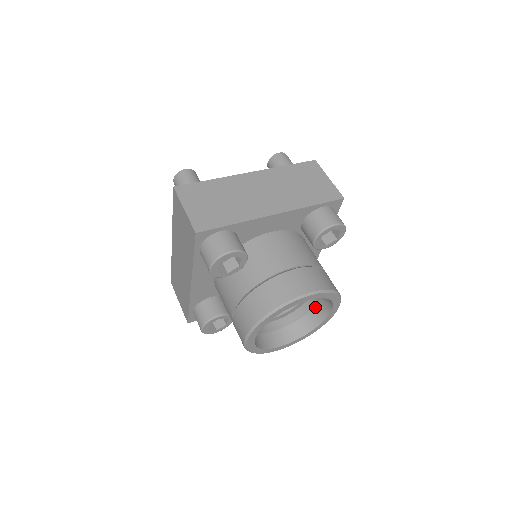
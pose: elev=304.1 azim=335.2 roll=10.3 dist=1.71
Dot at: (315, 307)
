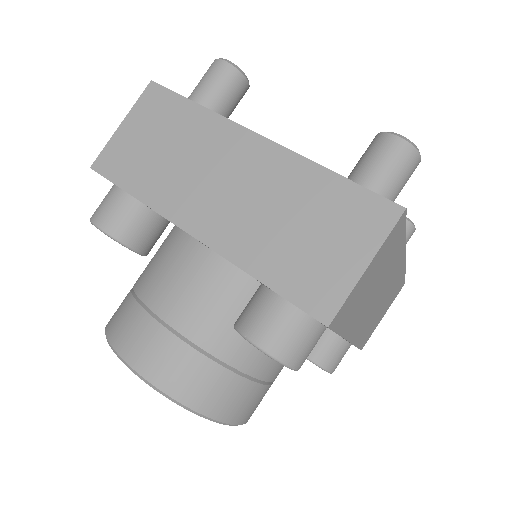
Dot at: occluded
